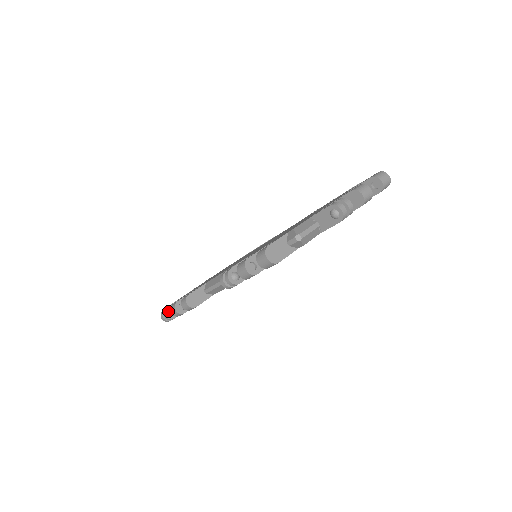
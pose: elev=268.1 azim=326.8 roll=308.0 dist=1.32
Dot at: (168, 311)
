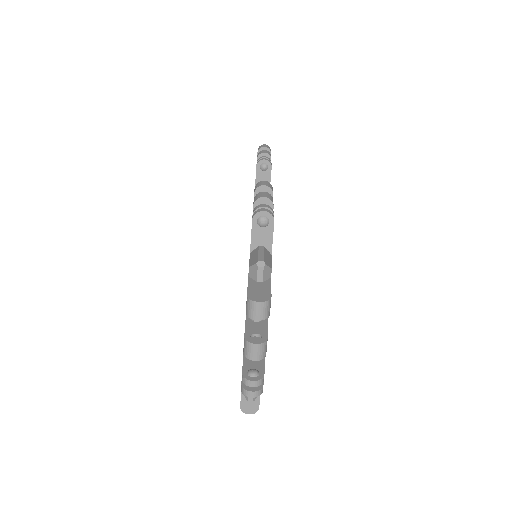
Dot at: occluded
